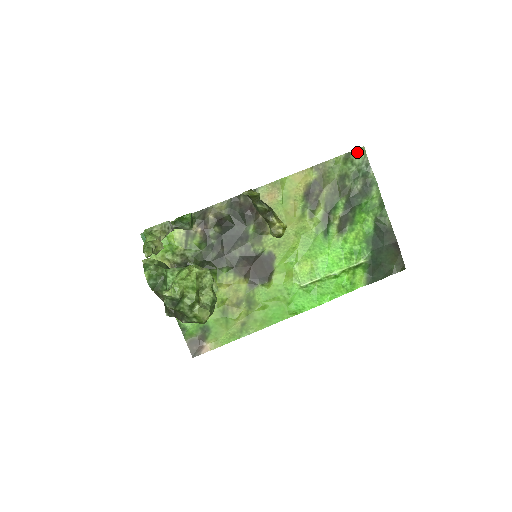
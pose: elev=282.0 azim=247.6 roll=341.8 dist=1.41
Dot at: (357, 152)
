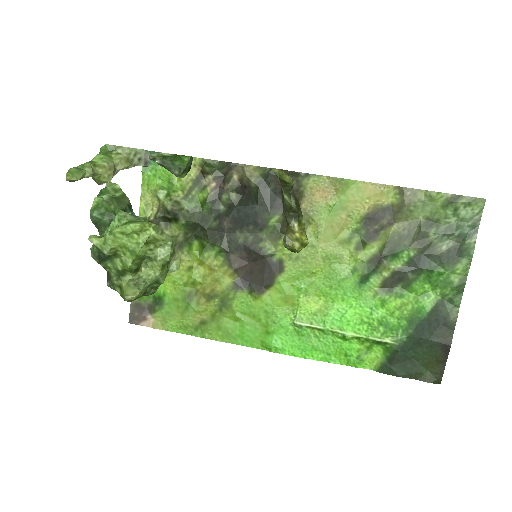
Dot at: (471, 201)
